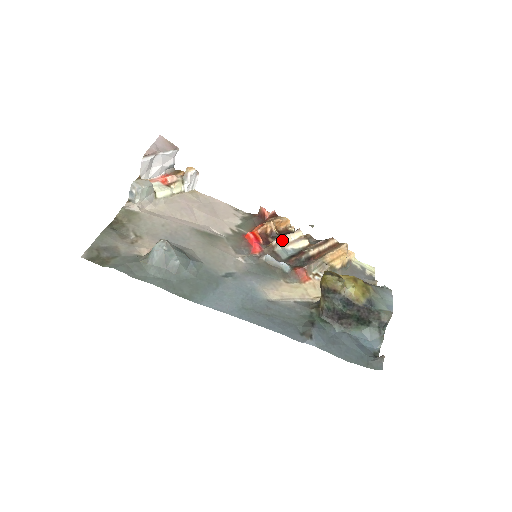
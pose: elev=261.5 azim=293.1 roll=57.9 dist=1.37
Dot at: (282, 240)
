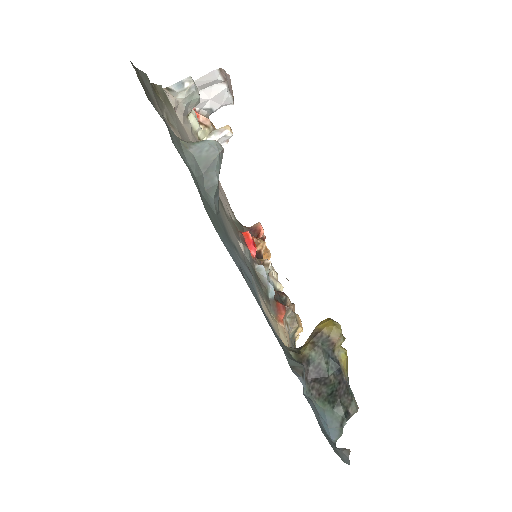
Dot at: (271, 266)
